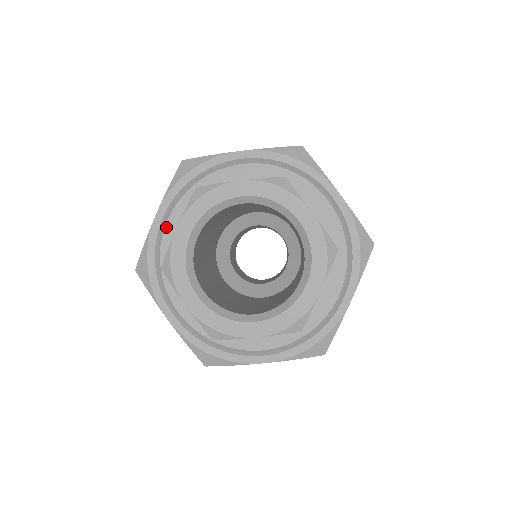
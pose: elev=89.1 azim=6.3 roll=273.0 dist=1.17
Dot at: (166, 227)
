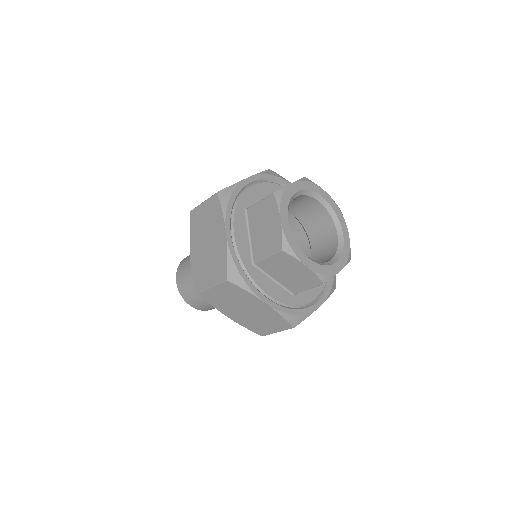
Dot at: (235, 239)
